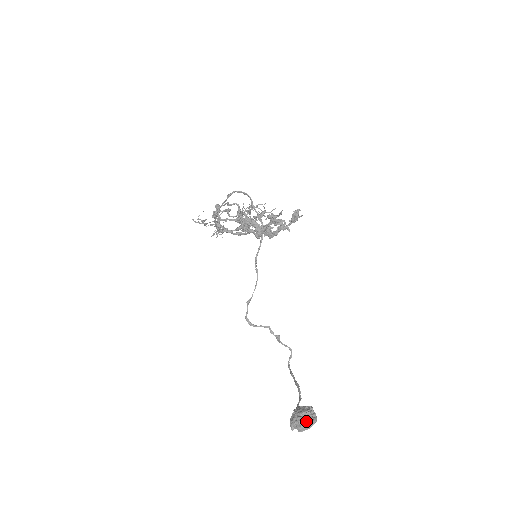
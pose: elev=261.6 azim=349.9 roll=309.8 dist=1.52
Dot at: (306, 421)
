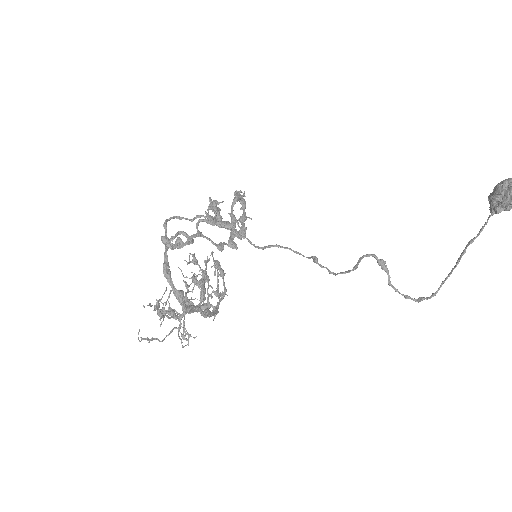
Dot at: (509, 178)
